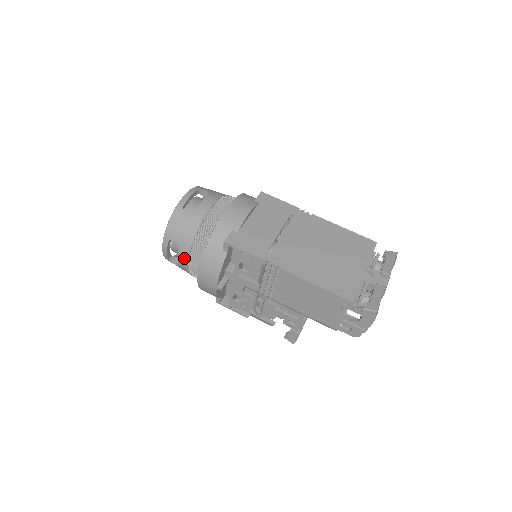
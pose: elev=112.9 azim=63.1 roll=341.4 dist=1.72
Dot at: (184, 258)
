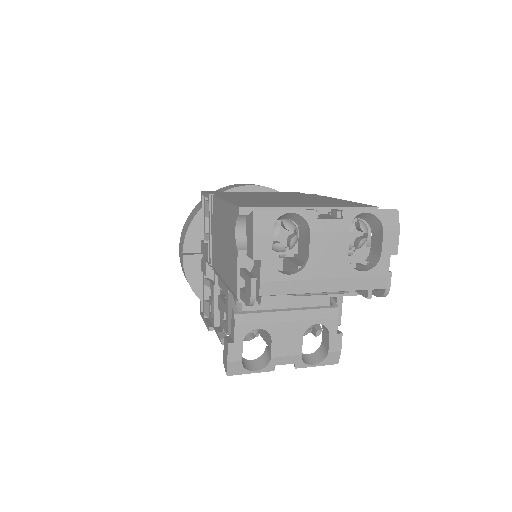
Dot at: occluded
